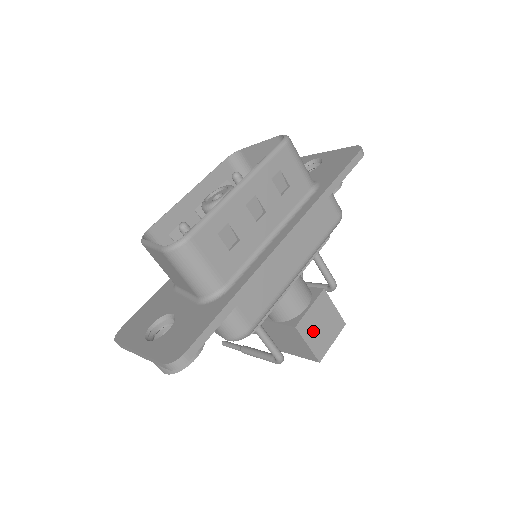
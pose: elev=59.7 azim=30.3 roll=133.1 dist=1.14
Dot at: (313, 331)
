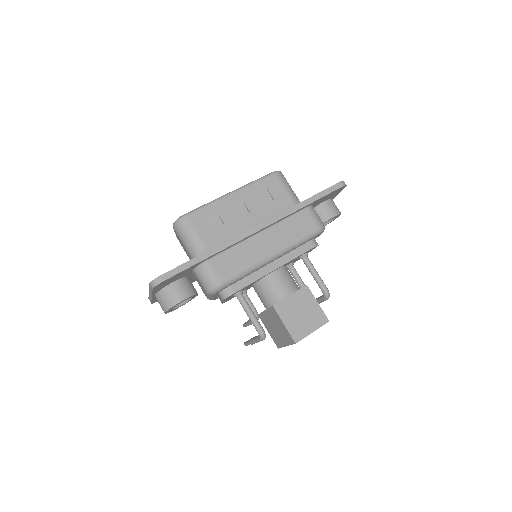
Dot at: (291, 315)
